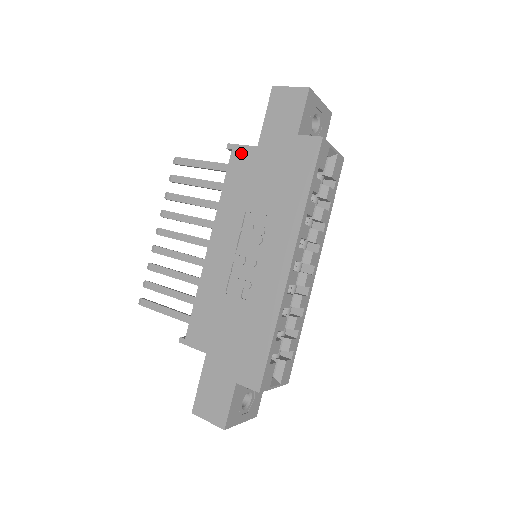
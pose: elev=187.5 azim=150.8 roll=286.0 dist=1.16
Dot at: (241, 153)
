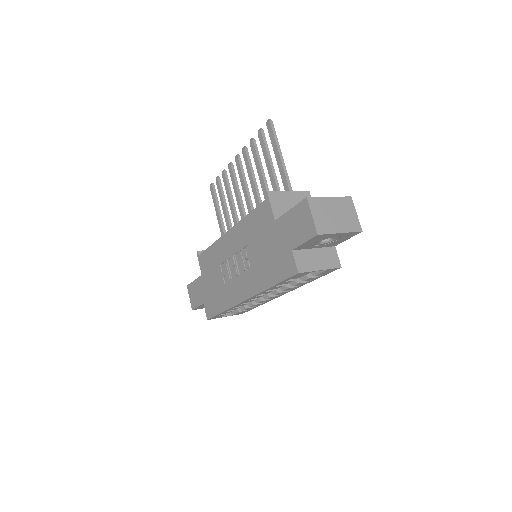
Dot at: (267, 210)
